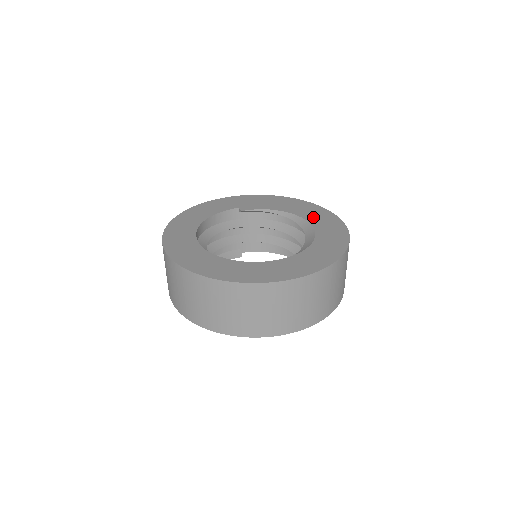
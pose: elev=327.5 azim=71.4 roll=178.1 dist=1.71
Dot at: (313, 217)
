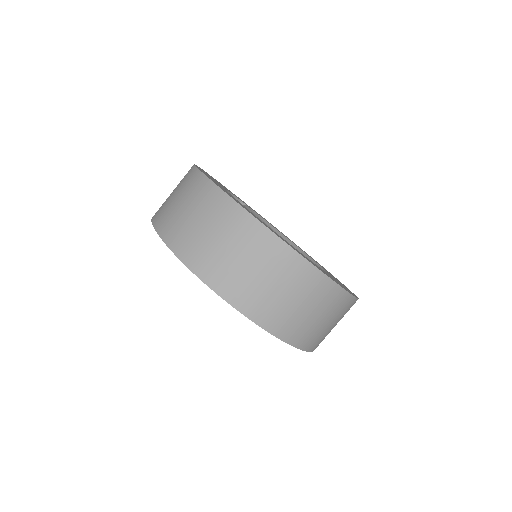
Dot at: occluded
